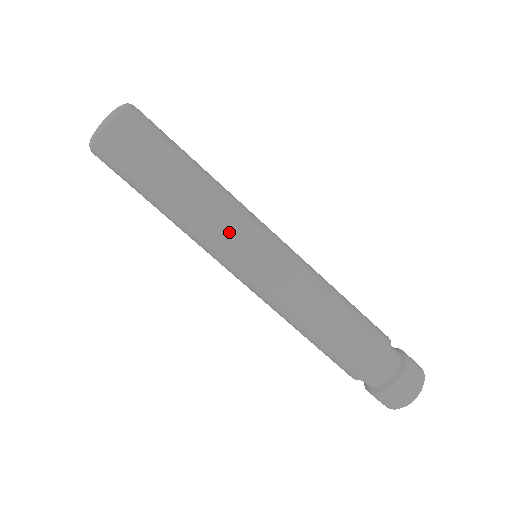
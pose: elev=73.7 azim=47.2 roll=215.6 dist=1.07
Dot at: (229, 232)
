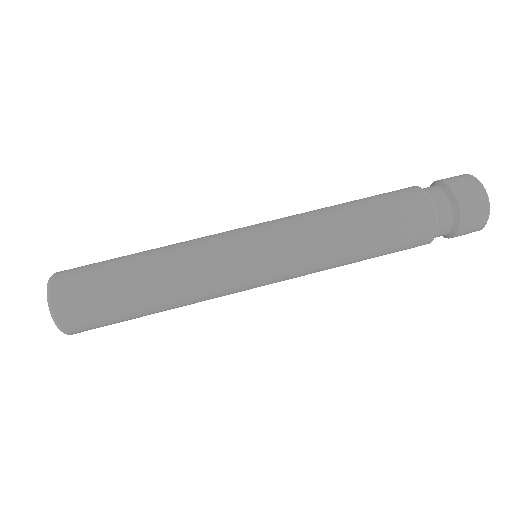
Dot at: (209, 240)
